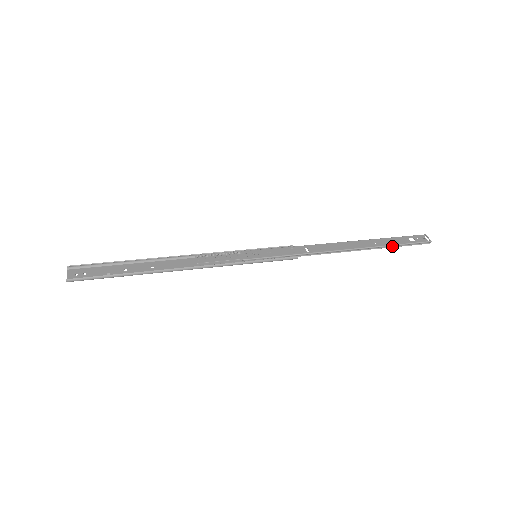
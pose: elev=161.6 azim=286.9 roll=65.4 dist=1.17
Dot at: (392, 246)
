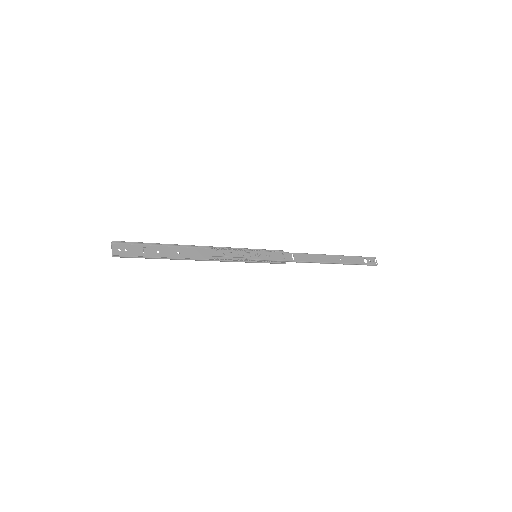
Dot at: (351, 264)
